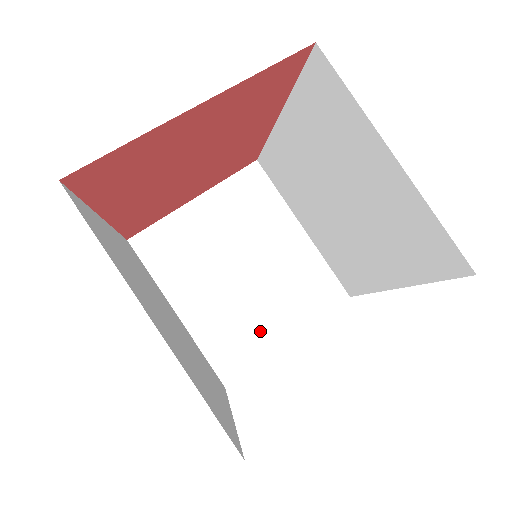
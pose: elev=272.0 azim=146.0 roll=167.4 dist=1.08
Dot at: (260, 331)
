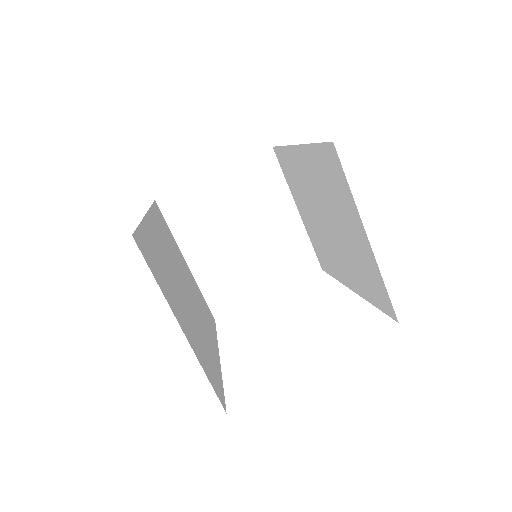
Dot at: (248, 285)
